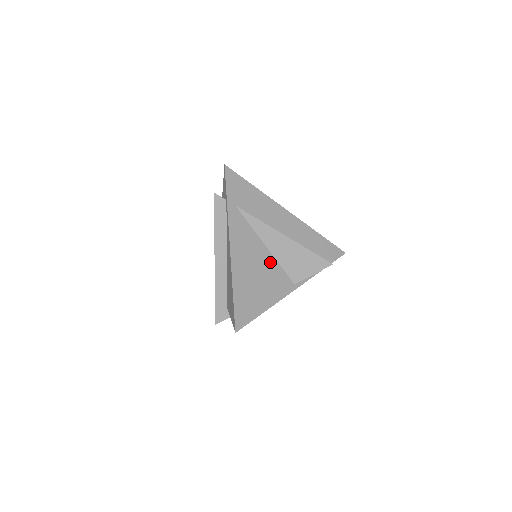
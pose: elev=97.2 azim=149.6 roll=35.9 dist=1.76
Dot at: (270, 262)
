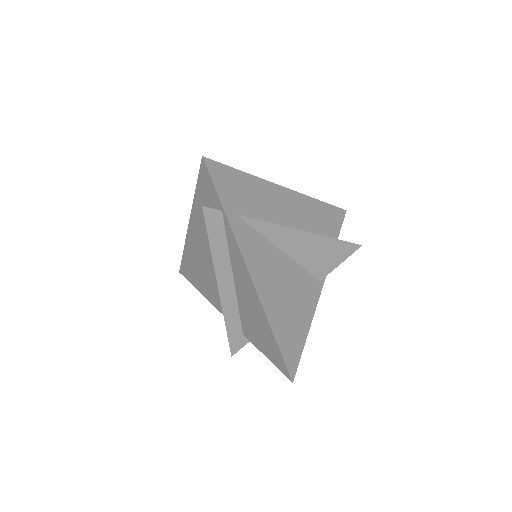
Dot at: (292, 270)
